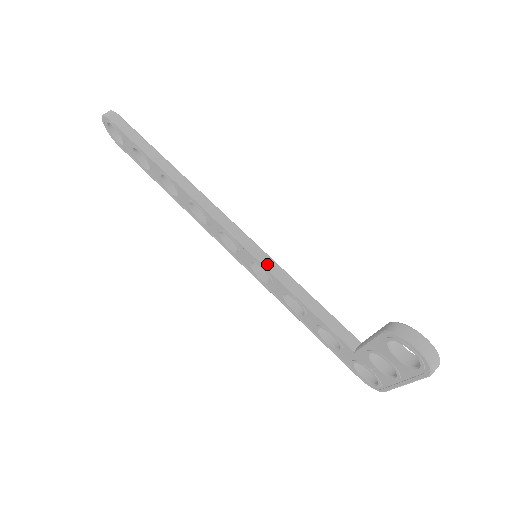
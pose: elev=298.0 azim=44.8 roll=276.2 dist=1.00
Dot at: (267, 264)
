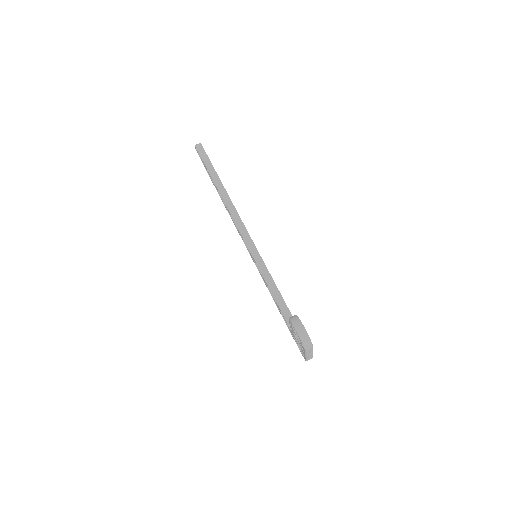
Dot at: (258, 263)
